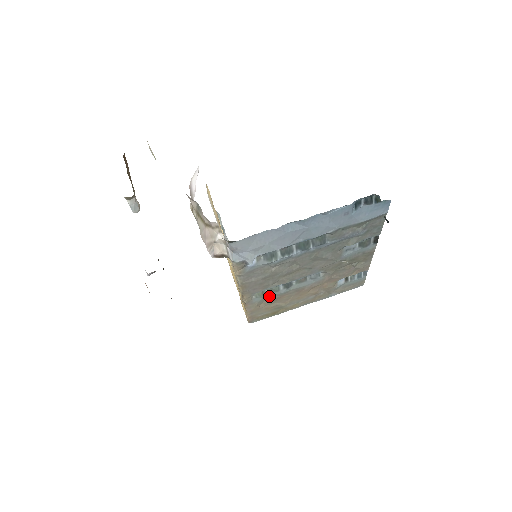
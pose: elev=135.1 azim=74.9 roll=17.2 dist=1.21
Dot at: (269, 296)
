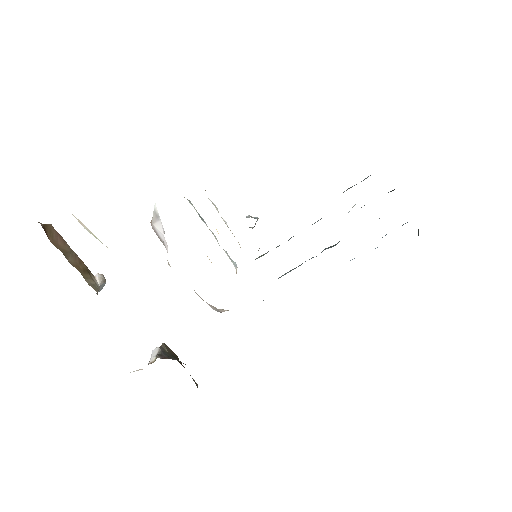
Dot at: occluded
